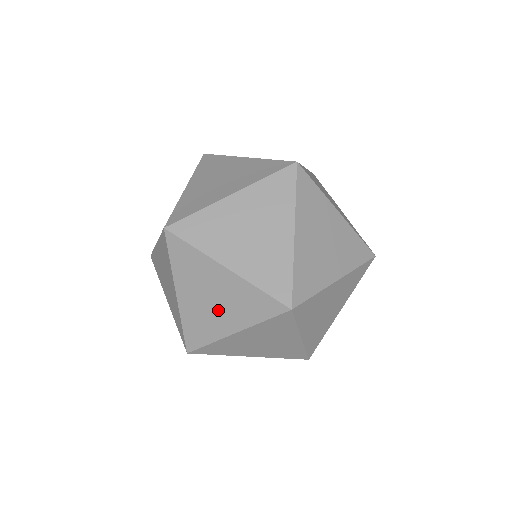
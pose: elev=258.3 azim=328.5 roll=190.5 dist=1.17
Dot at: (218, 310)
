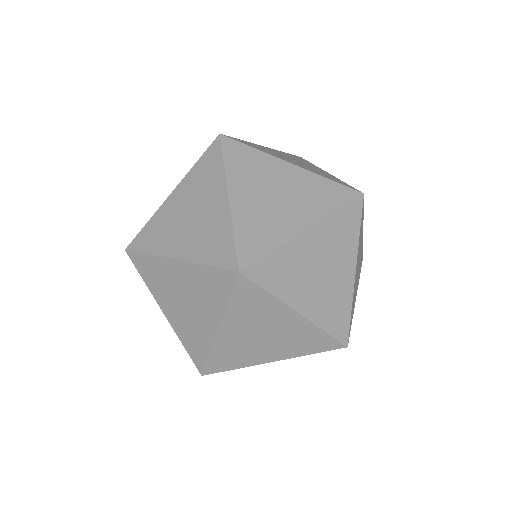
Dot at: occluded
